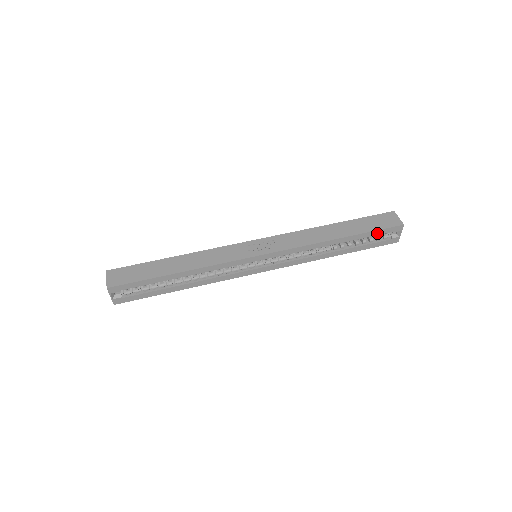
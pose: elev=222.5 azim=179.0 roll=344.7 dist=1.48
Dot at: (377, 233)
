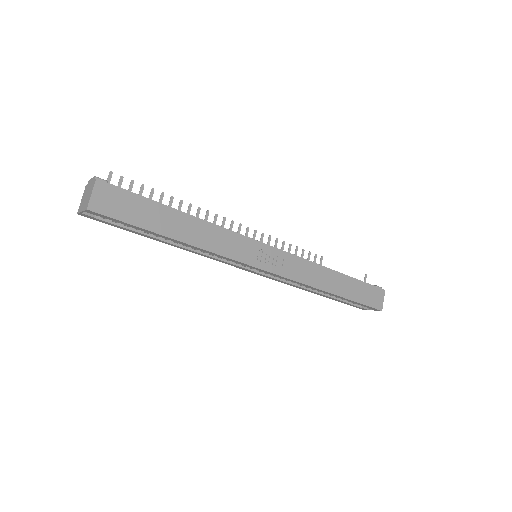
Dot at: (360, 304)
